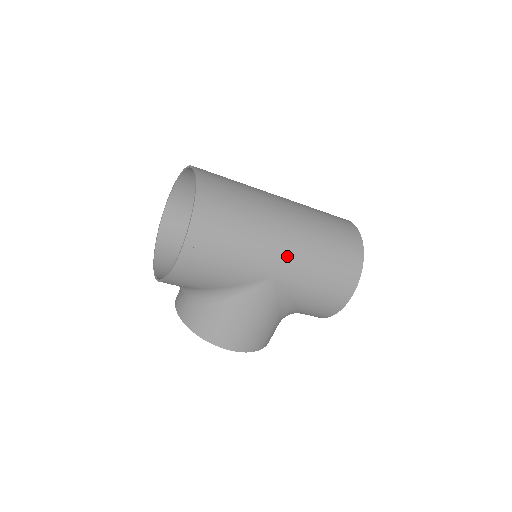
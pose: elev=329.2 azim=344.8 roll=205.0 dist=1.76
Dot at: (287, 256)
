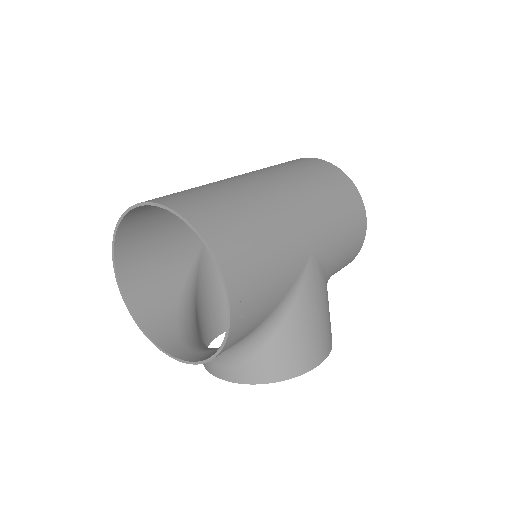
Dot at: (307, 220)
